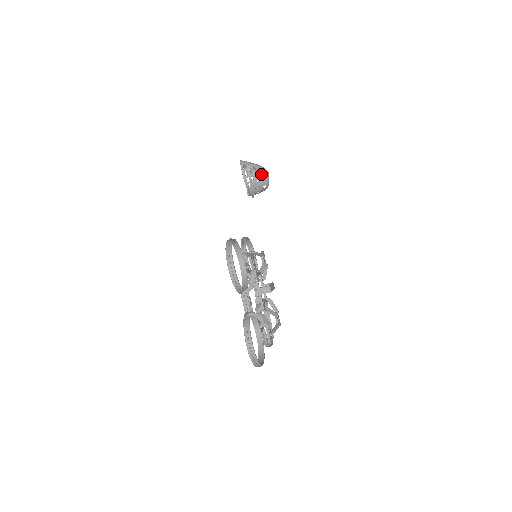
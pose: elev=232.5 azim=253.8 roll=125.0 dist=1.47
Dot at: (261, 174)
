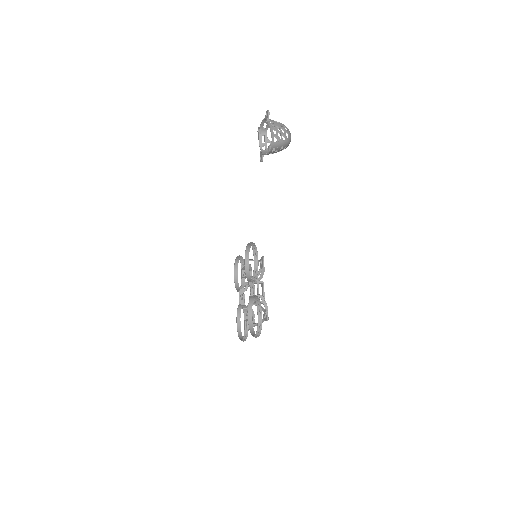
Dot at: occluded
